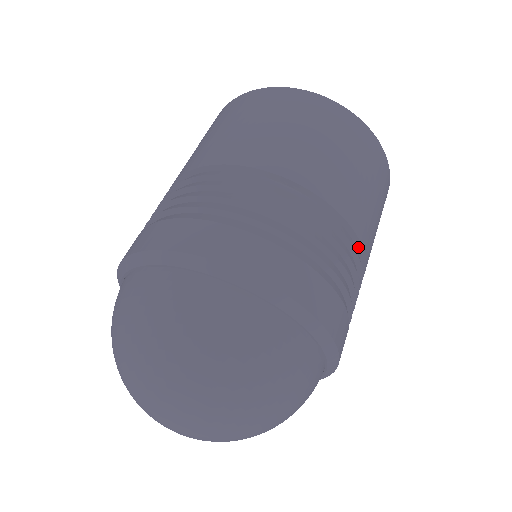
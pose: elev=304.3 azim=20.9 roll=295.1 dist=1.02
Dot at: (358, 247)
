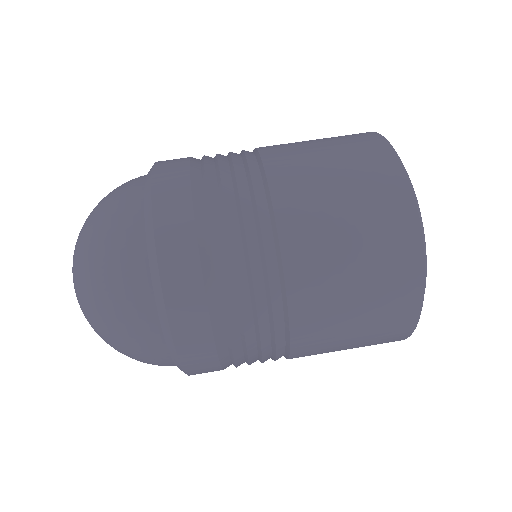
Dot at: (286, 356)
